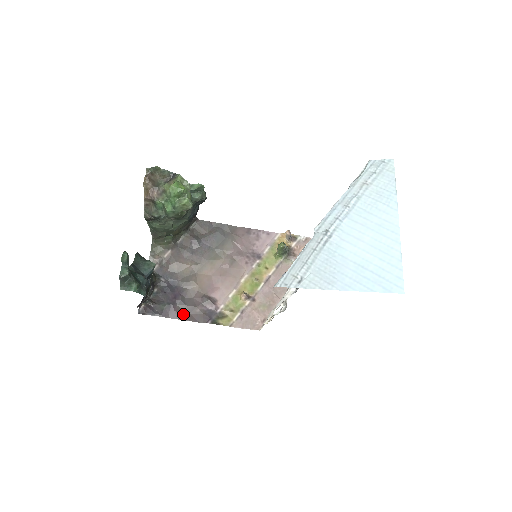
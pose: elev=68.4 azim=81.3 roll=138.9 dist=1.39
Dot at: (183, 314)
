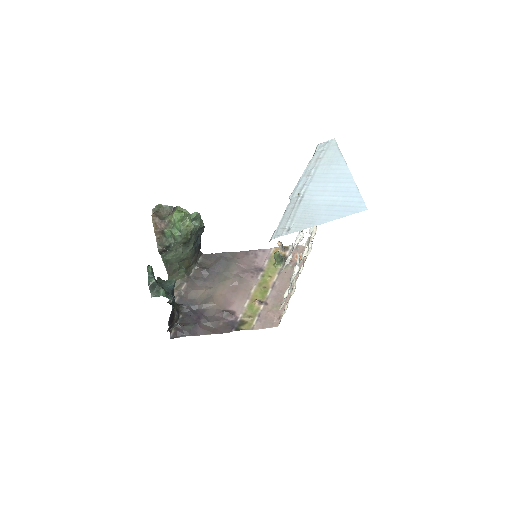
Dot at: (209, 330)
